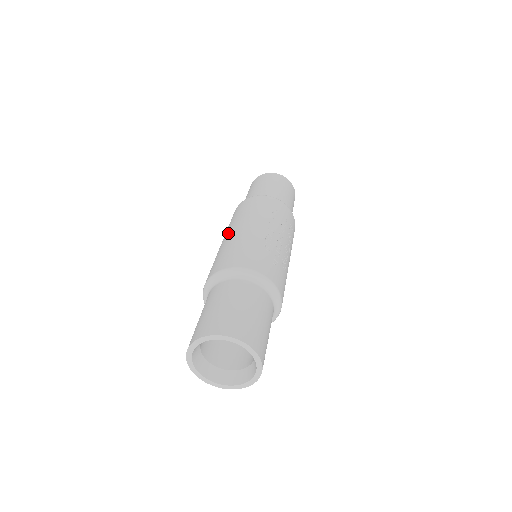
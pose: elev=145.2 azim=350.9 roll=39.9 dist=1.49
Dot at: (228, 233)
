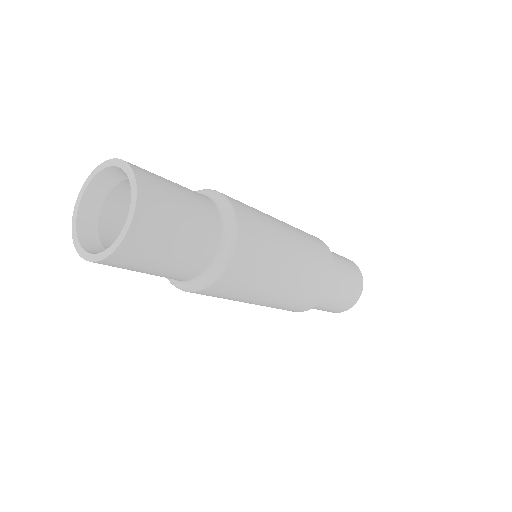
Dot at: occluded
